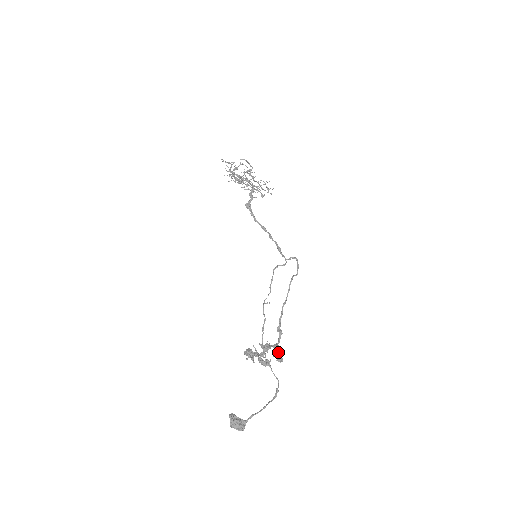
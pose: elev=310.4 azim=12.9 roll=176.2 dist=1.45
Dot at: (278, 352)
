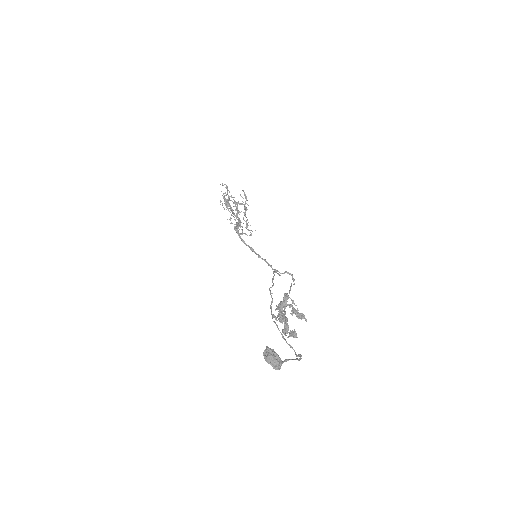
Dot at: occluded
